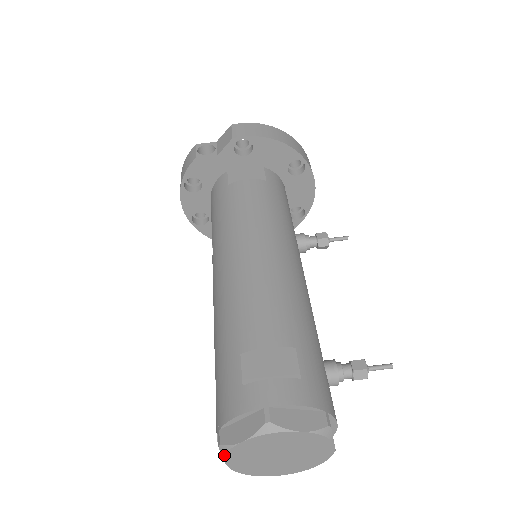
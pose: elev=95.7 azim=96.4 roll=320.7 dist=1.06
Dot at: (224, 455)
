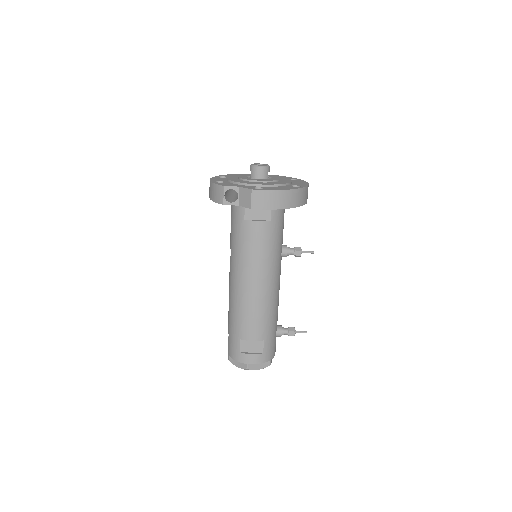
Dot at: occluded
